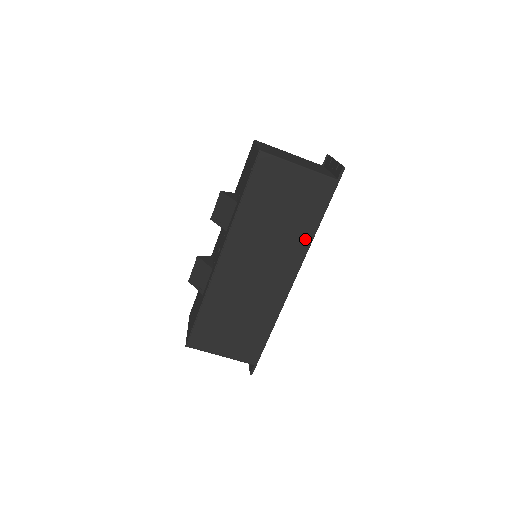
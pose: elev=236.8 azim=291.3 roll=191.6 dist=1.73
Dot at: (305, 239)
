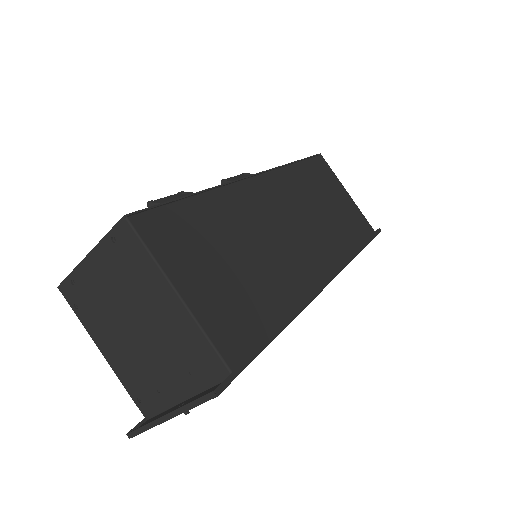
Dot at: (346, 250)
